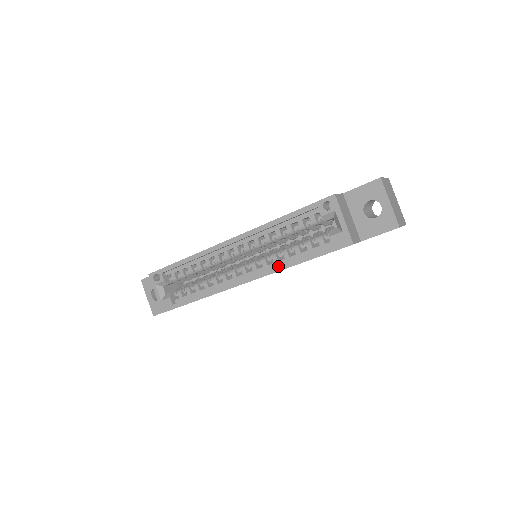
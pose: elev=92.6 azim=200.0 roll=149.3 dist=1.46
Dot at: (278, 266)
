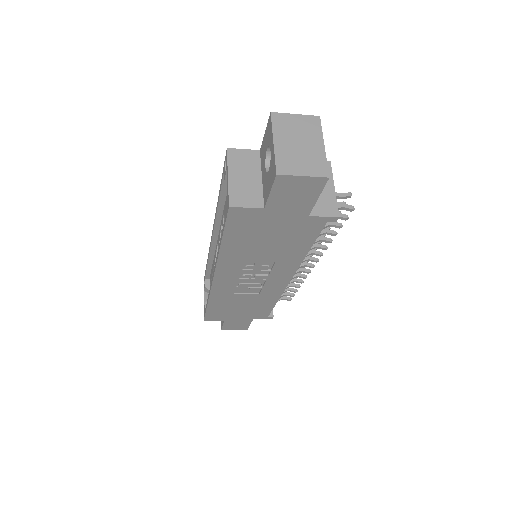
Dot at: (217, 253)
